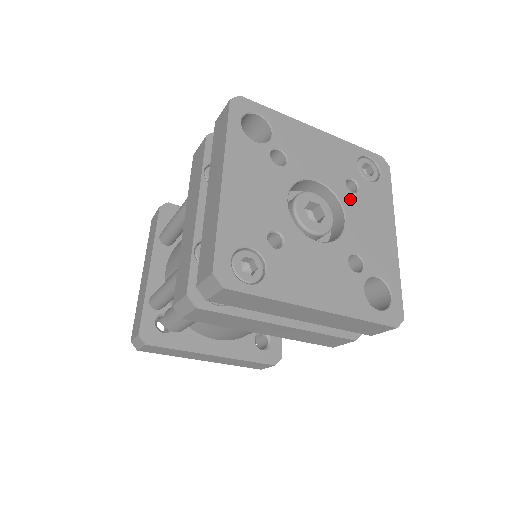
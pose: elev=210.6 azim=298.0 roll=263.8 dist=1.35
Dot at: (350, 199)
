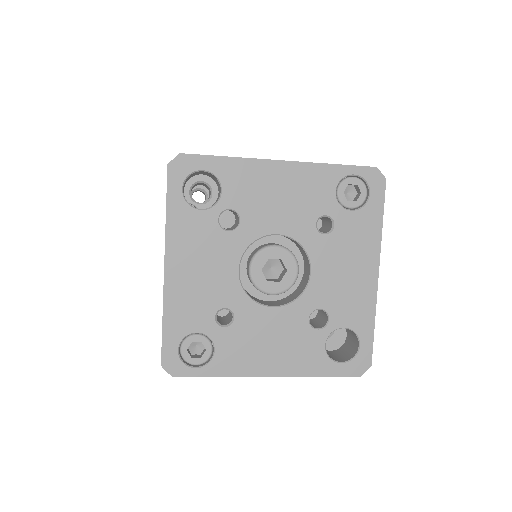
Dot at: (320, 244)
